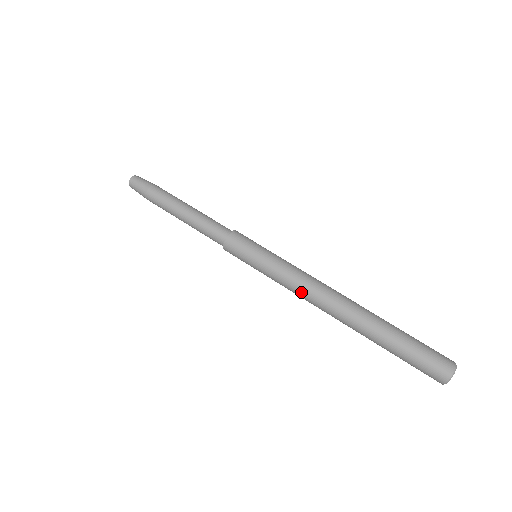
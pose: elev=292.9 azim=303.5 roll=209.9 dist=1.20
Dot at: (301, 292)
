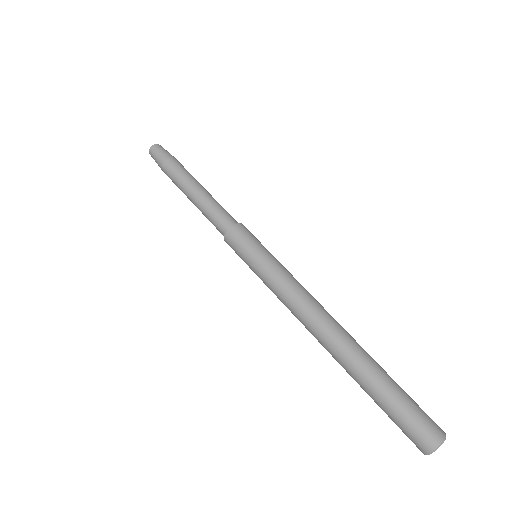
Dot at: (298, 300)
